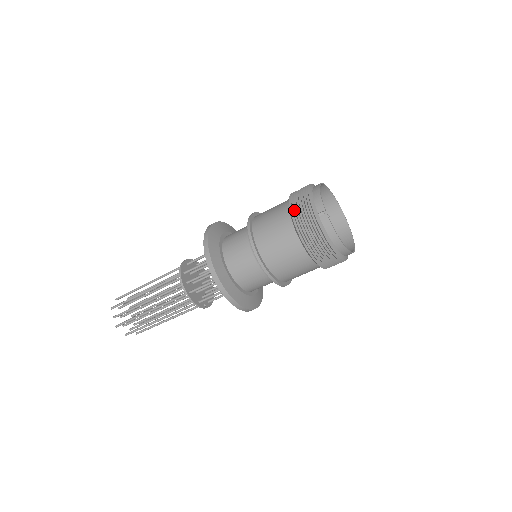
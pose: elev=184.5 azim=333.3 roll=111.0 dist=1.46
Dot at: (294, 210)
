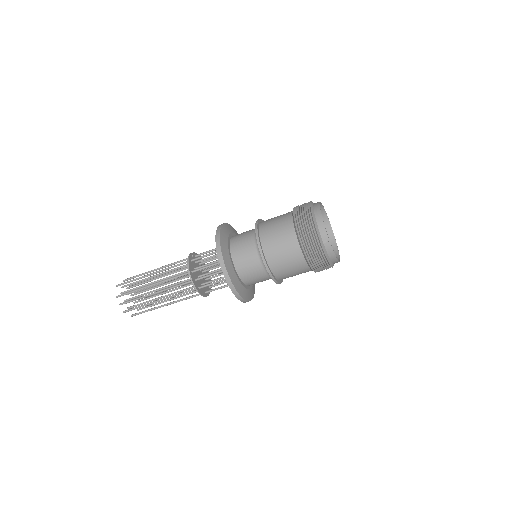
Dot at: (301, 236)
